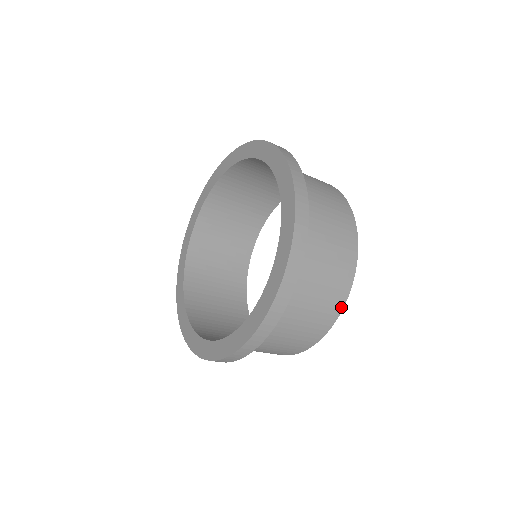
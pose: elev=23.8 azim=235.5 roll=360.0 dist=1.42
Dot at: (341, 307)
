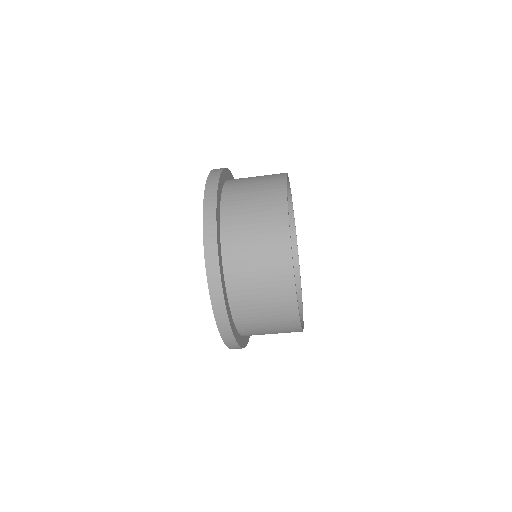
Dot at: (297, 318)
